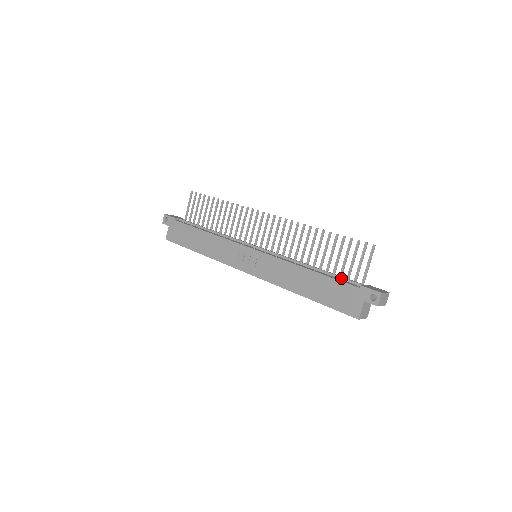
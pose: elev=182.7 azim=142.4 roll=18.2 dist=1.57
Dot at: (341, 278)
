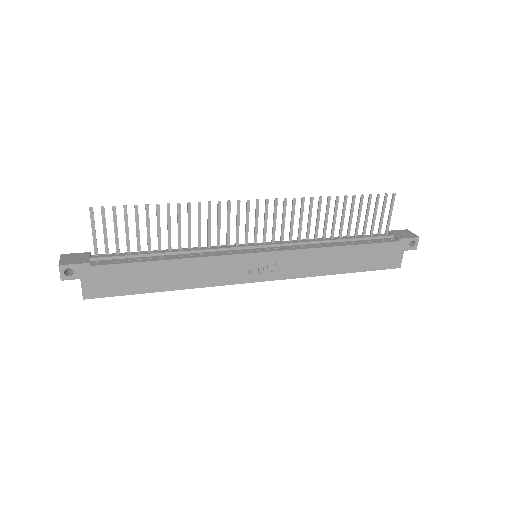
Dot at: (371, 238)
